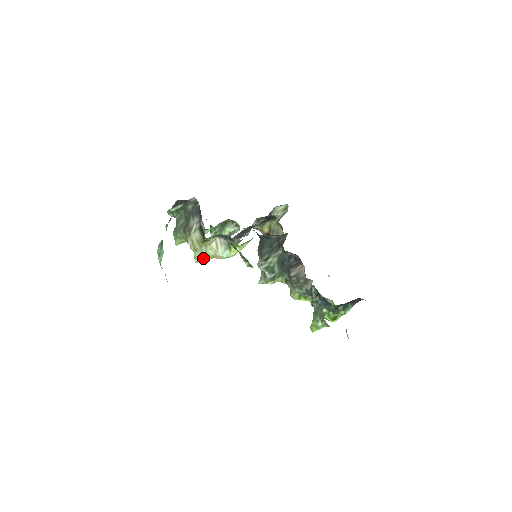
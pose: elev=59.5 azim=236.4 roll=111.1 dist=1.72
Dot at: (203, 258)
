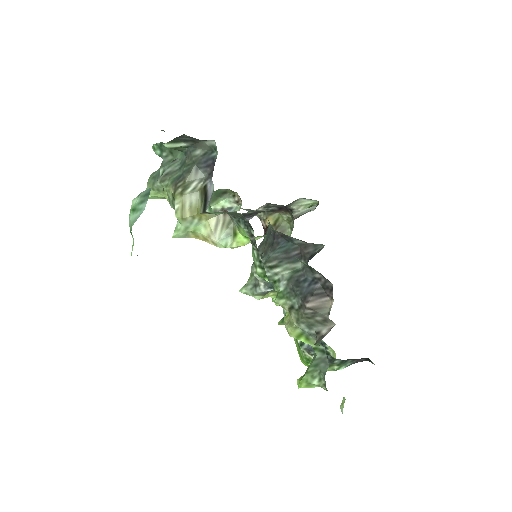
Dot at: (187, 234)
